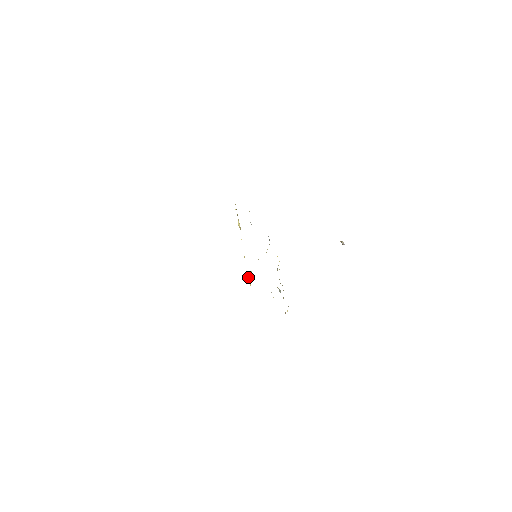
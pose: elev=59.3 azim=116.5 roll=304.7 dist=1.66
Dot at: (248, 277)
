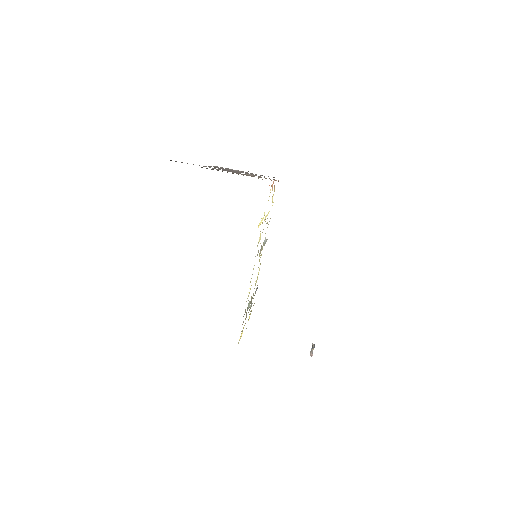
Dot at: (261, 222)
